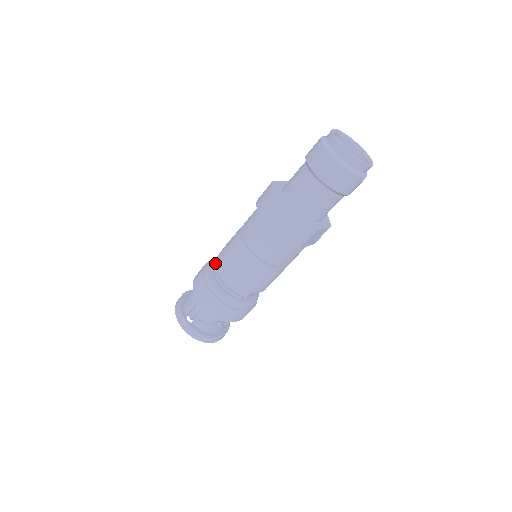
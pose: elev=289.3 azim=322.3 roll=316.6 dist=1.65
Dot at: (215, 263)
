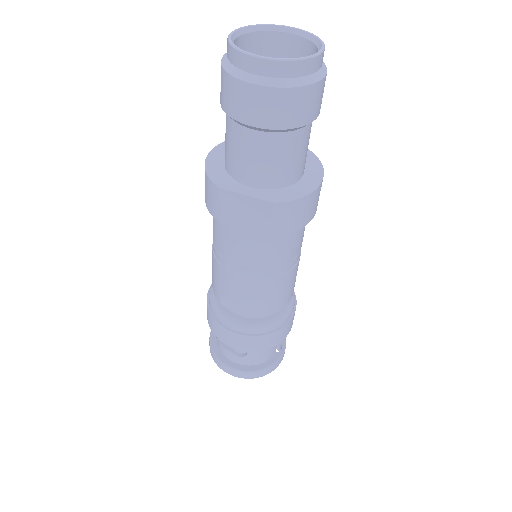
Dot at: occluded
